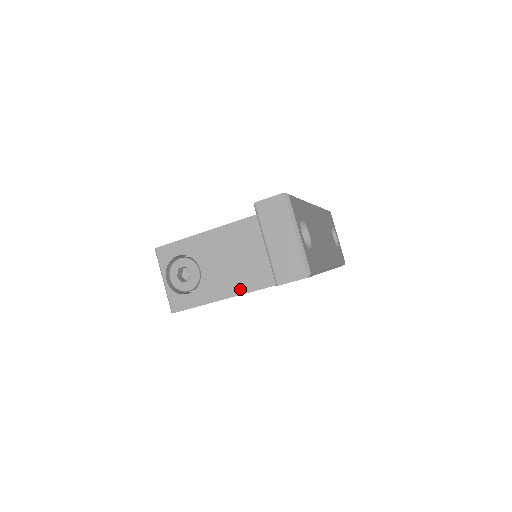
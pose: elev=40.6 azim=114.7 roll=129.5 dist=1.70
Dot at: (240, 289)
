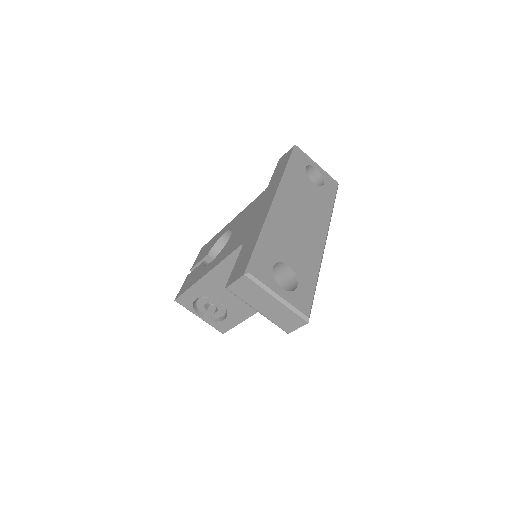
Dot at: occluded
